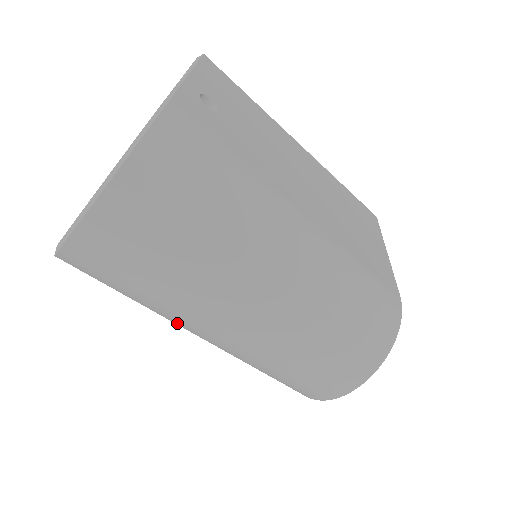
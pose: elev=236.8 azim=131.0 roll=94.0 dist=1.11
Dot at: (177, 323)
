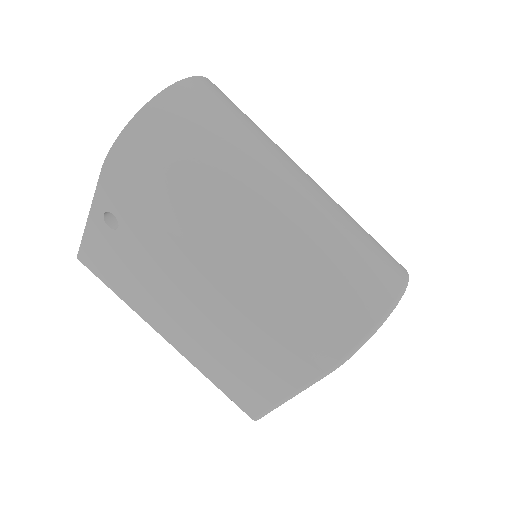
Dot at: (236, 195)
